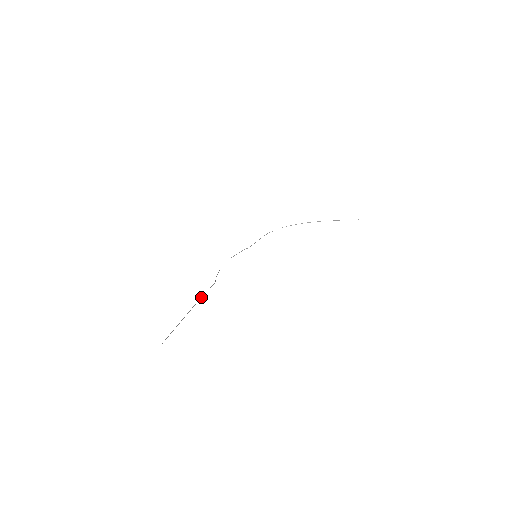
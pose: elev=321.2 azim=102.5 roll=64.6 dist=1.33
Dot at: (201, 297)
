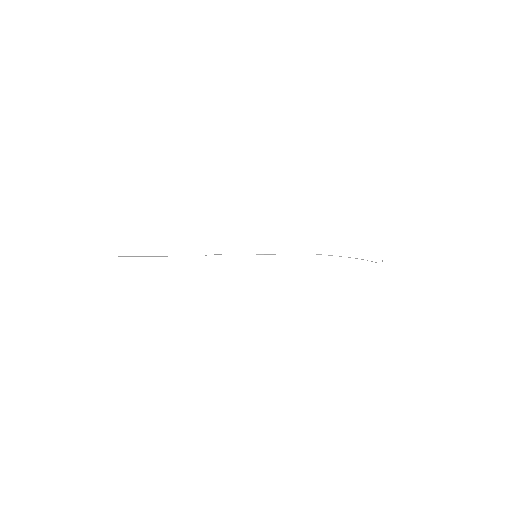
Dot at: occluded
